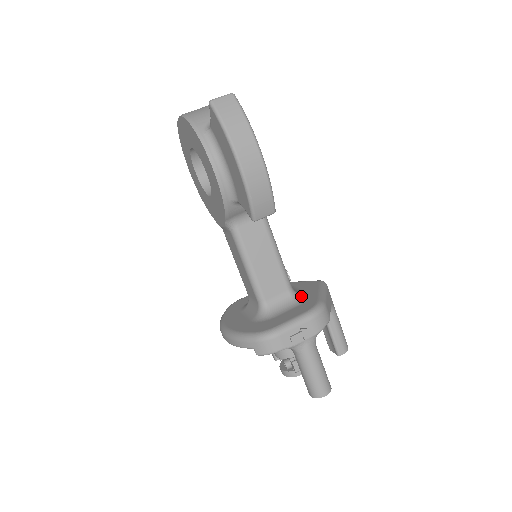
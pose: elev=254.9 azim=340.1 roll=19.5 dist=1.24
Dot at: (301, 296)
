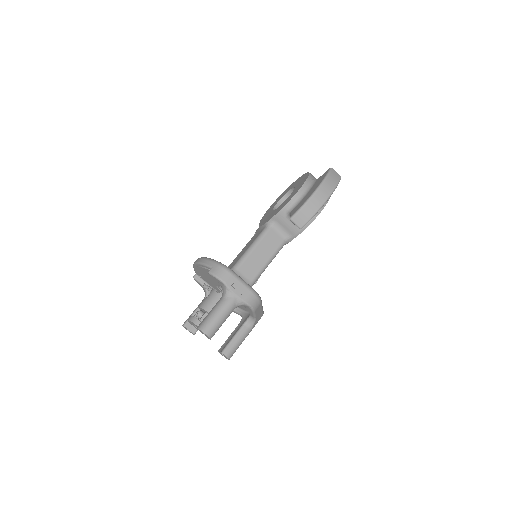
Dot at: occluded
